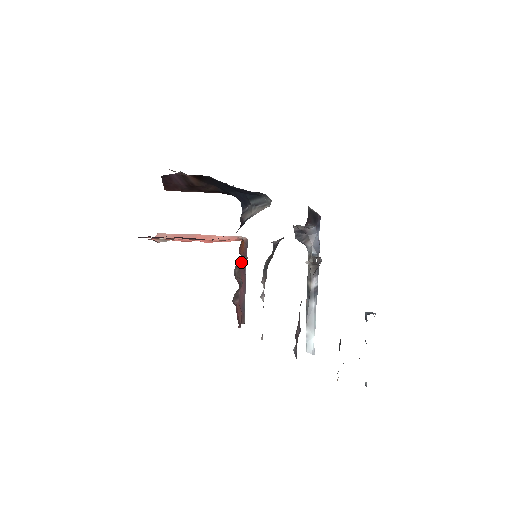
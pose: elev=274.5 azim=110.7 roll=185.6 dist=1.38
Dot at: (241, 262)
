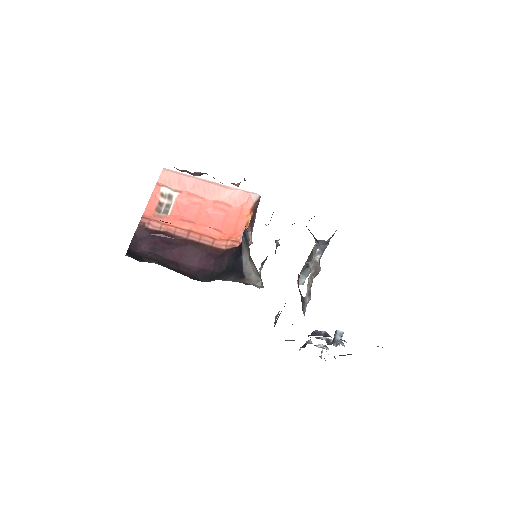
Dot at: occluded
